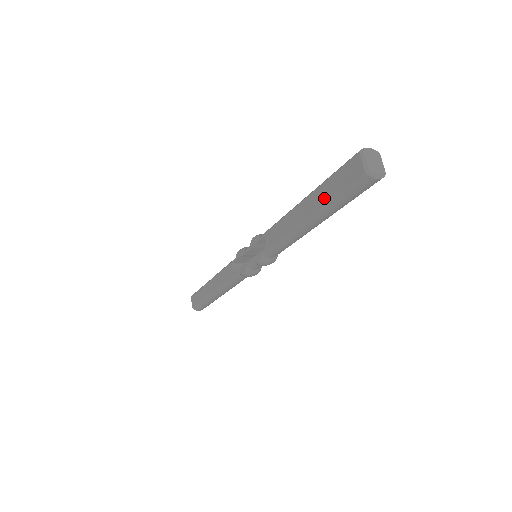
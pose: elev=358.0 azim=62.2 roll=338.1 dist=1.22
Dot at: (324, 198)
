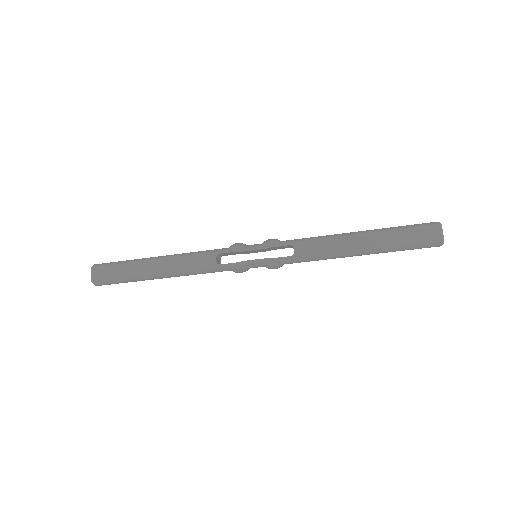
Dot at: (392, 242)
